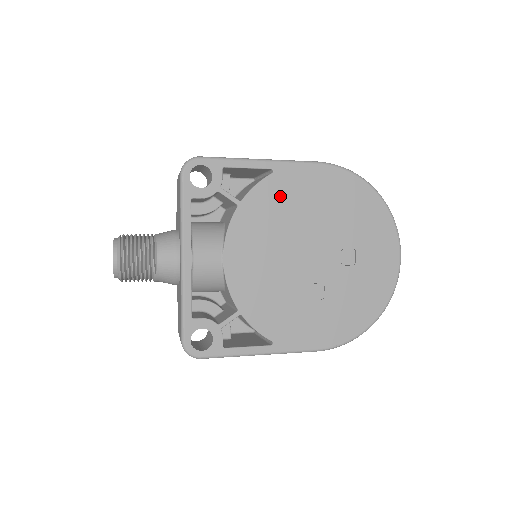
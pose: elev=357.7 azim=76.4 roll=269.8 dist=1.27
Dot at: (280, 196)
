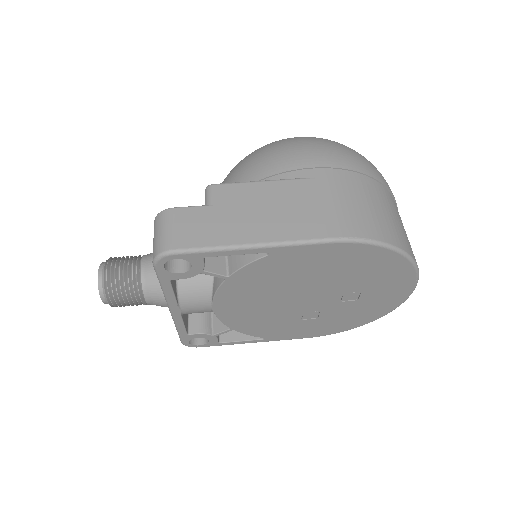
Dot at: (276, 270)
